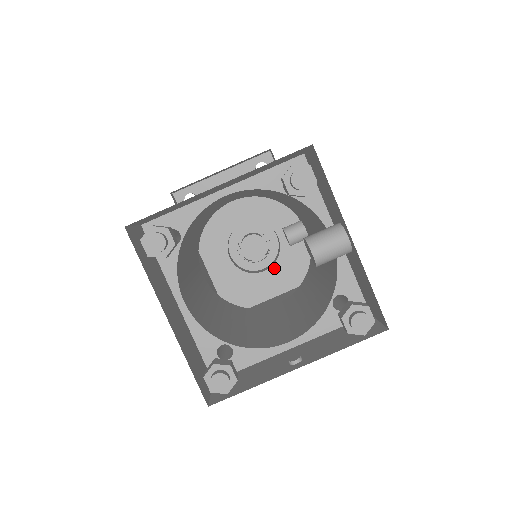
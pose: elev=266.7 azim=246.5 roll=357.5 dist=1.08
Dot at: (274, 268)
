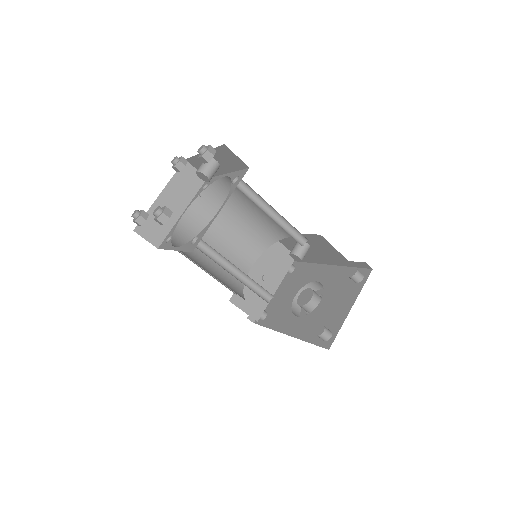
Dot at: (325, 295)
